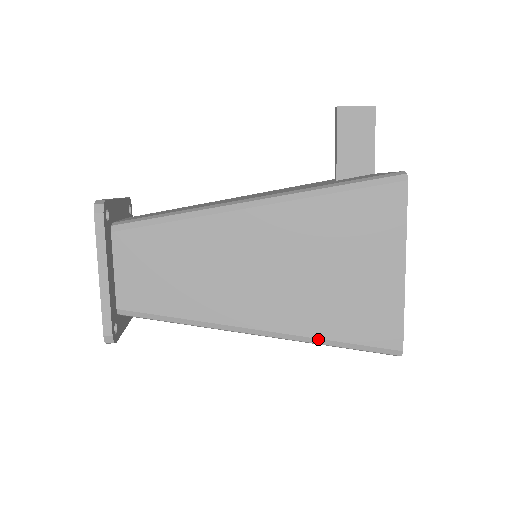
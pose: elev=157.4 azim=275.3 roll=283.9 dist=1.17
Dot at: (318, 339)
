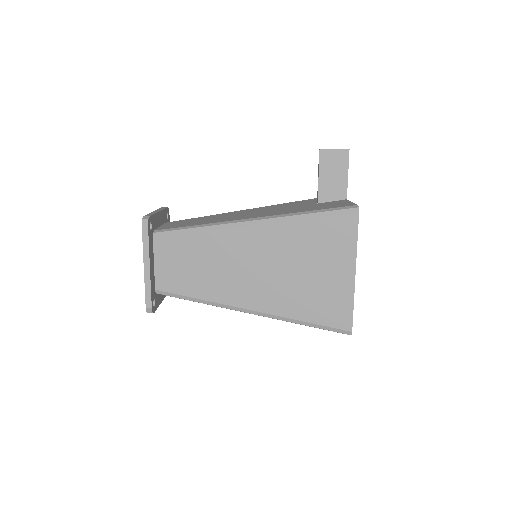
Dot at: (292, 319)
